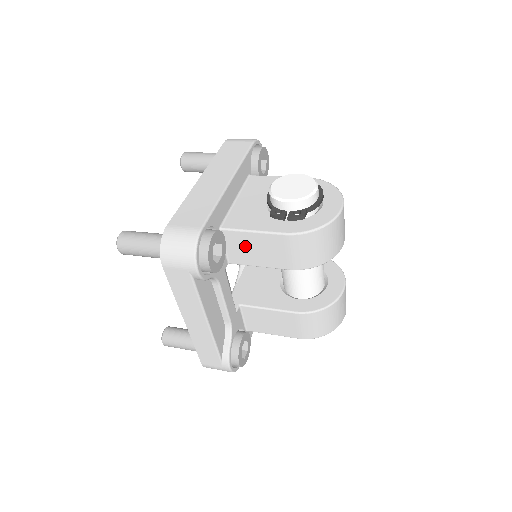
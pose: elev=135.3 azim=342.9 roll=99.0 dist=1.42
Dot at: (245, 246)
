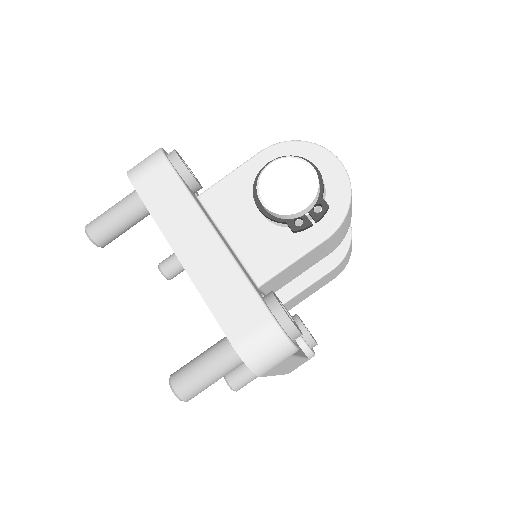
Dot at: (286, 276)
